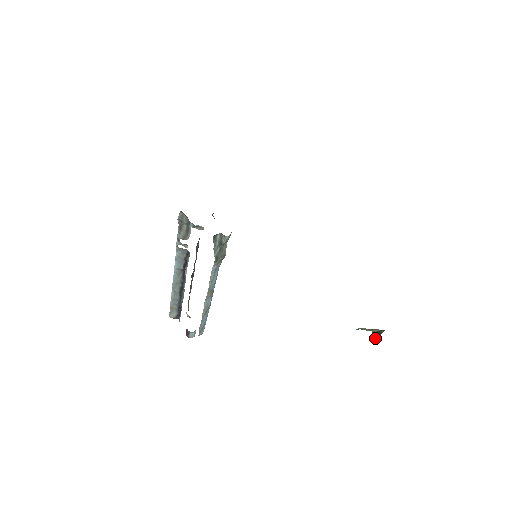
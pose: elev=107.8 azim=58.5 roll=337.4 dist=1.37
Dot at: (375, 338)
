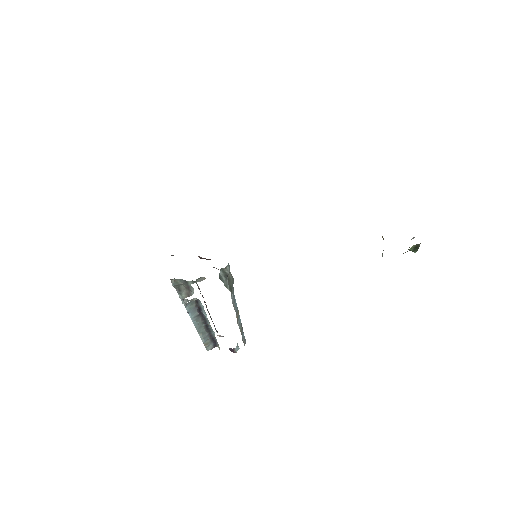
Dot at: occluded
